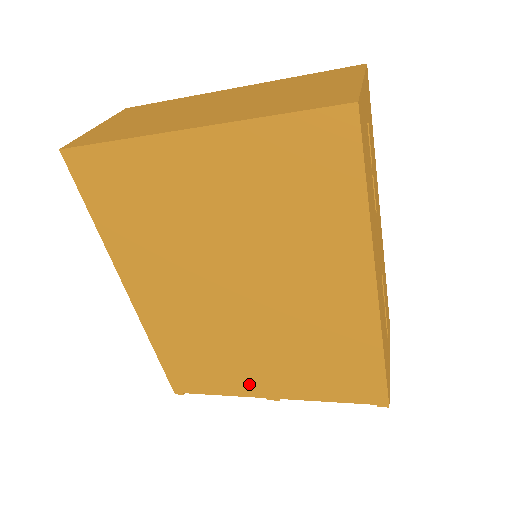
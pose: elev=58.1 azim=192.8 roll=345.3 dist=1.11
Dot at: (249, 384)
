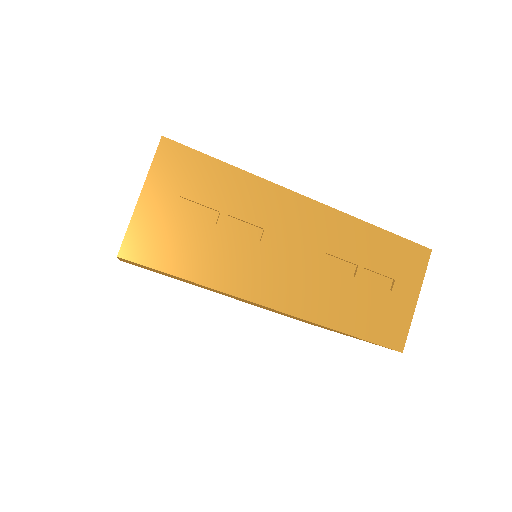
Dot at: occluded
